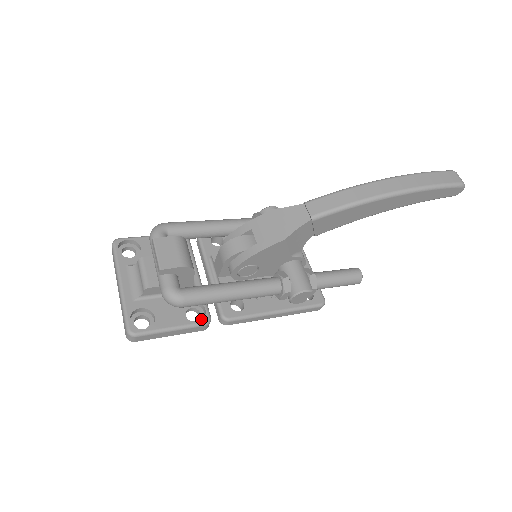
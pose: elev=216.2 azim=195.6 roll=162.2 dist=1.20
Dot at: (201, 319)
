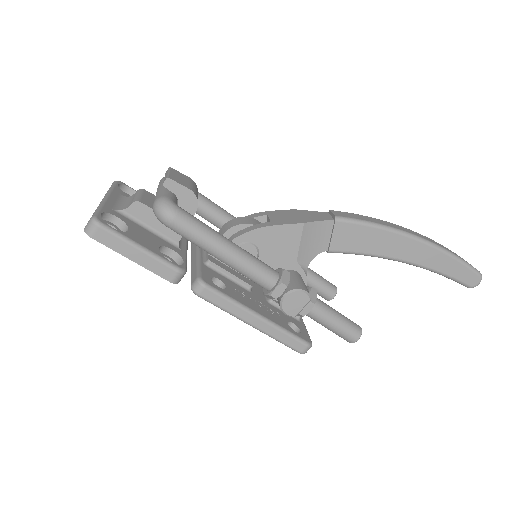
Dot at: occluded
